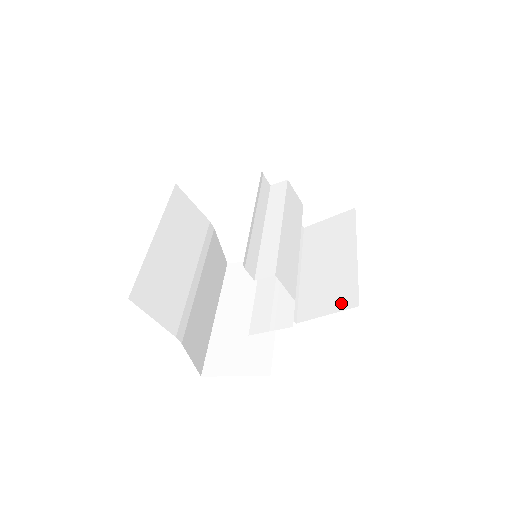
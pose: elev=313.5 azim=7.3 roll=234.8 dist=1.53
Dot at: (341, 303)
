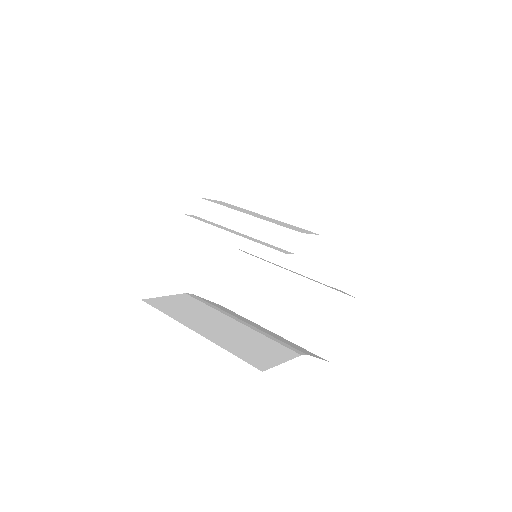
Dot at: (336, 204)
